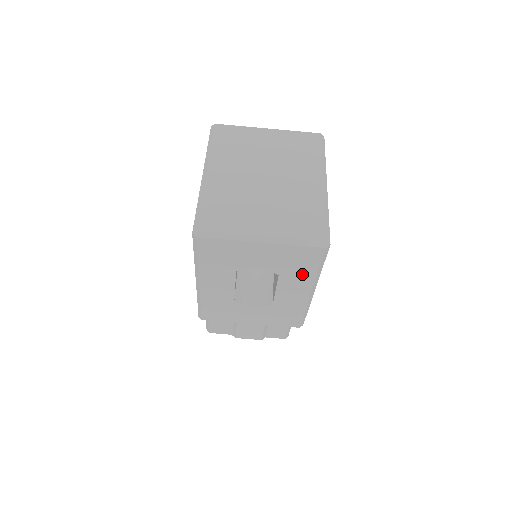
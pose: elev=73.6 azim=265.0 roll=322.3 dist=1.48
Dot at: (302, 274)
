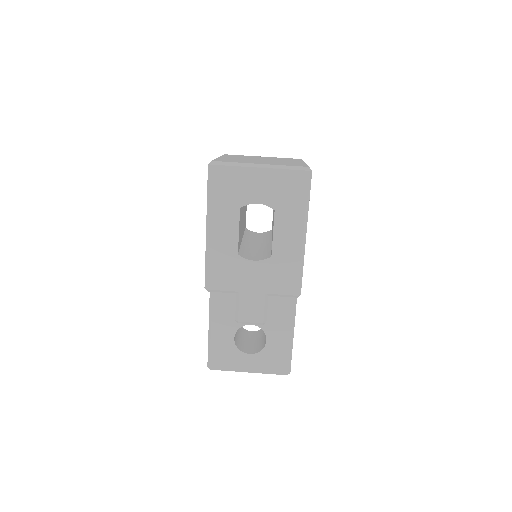
Dot at: (293, 208)
